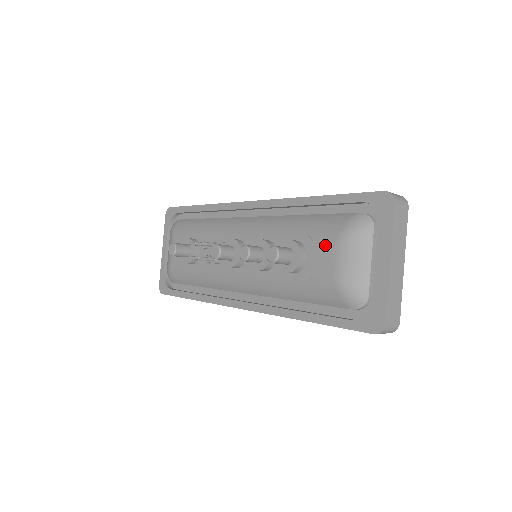
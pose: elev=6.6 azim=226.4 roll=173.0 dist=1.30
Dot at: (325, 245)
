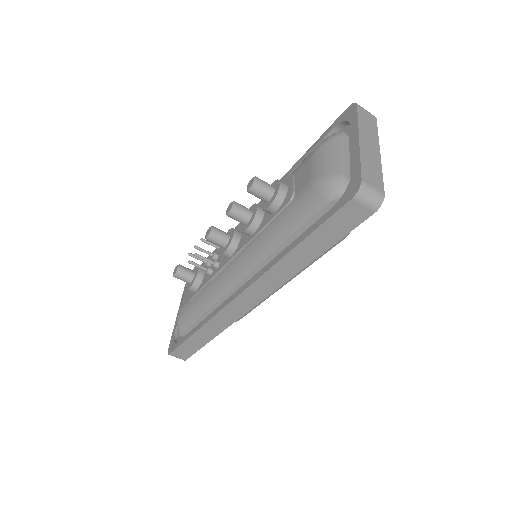
Dot at: (302, 168)
